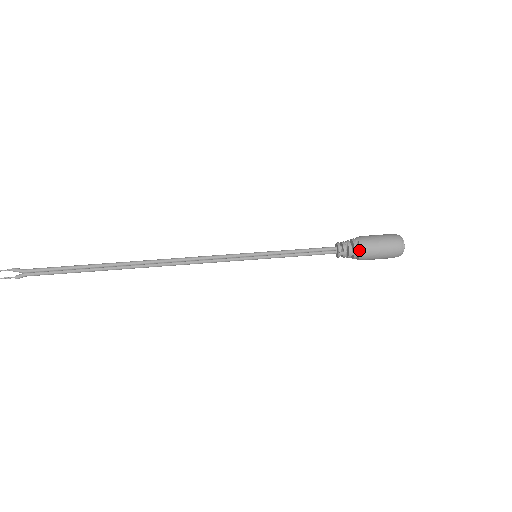
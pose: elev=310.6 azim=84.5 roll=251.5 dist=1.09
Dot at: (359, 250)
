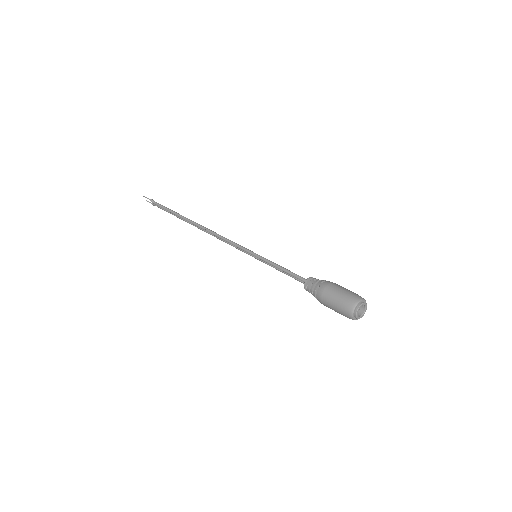
Dot at: (317, 295)
